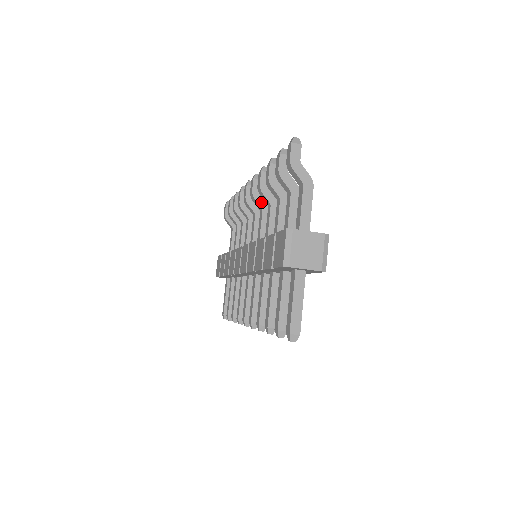
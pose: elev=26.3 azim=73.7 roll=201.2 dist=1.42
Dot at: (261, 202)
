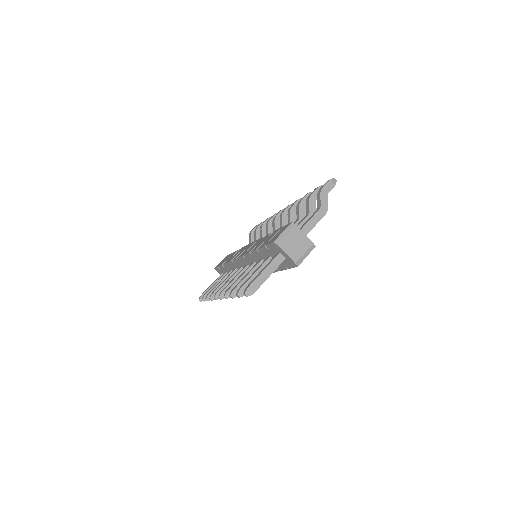
Dot at: (285, 222)
